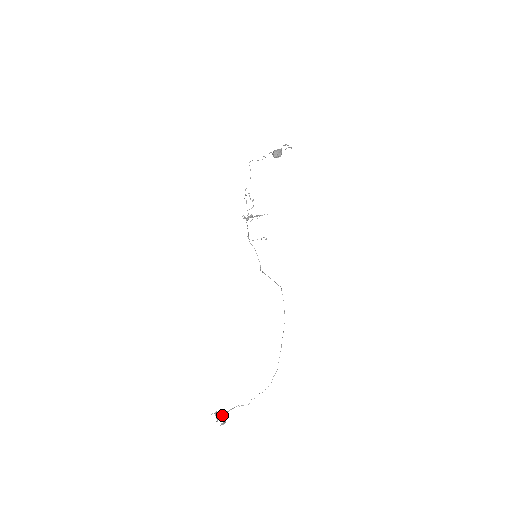
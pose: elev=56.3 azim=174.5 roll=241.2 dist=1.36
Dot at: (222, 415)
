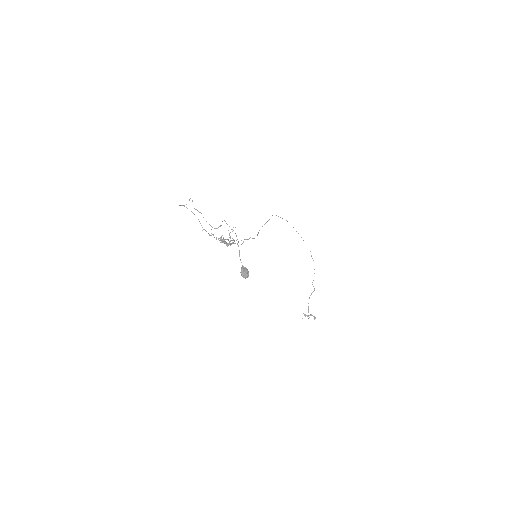
Dot at: (308, 312)
